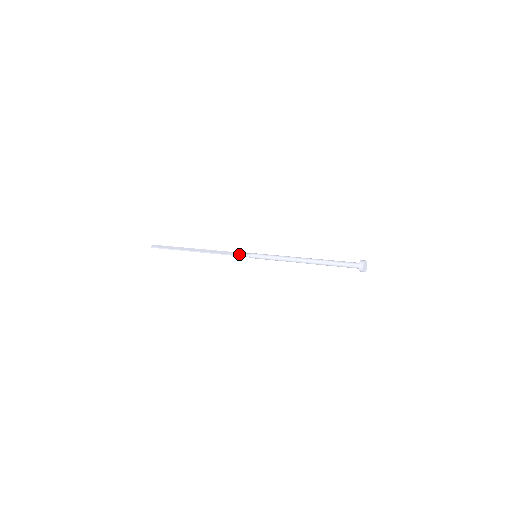
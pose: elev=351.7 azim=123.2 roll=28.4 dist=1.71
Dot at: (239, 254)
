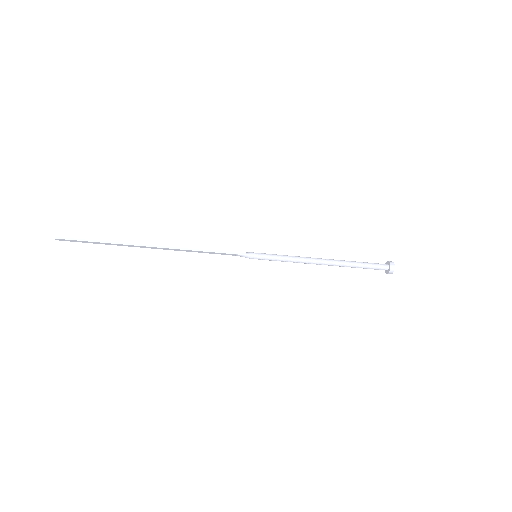
Dot at: (231, 252)
